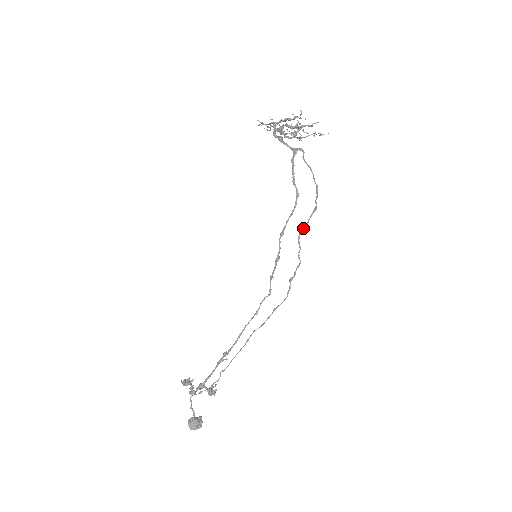
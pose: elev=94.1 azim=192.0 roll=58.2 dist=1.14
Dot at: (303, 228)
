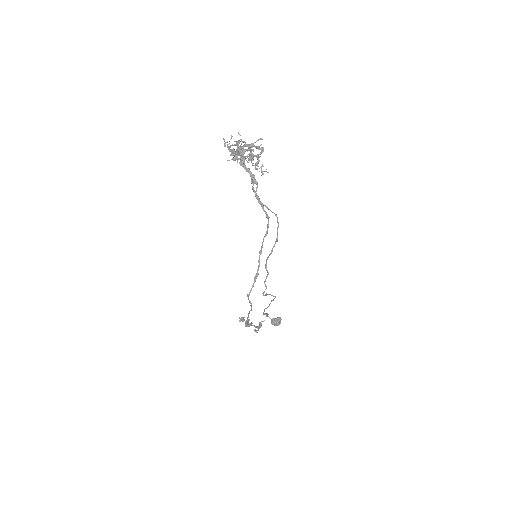
Dot at: (268, 257)
